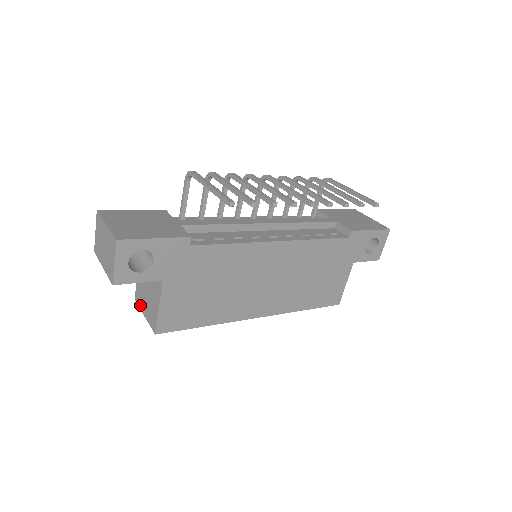
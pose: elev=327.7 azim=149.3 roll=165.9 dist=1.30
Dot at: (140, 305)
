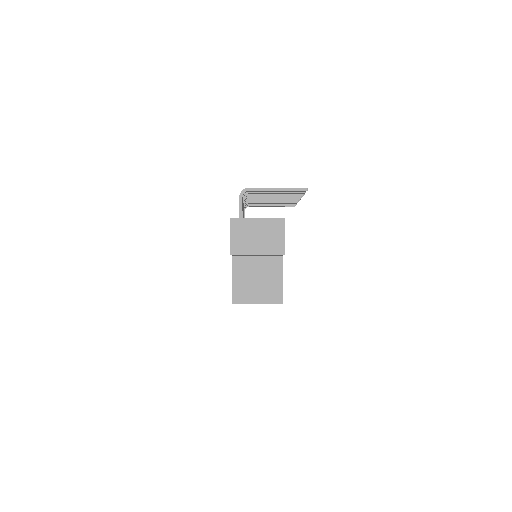
Dot at: (246, 300)
